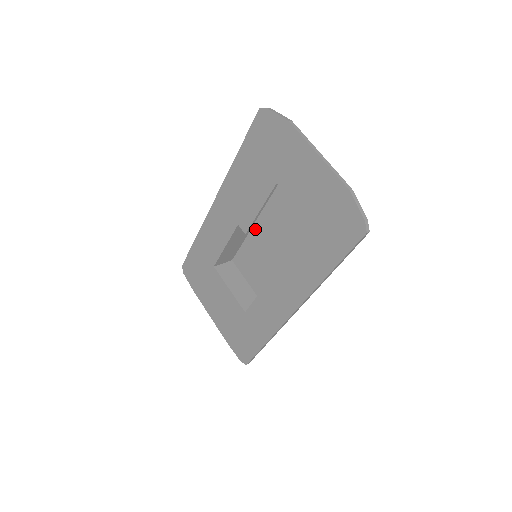
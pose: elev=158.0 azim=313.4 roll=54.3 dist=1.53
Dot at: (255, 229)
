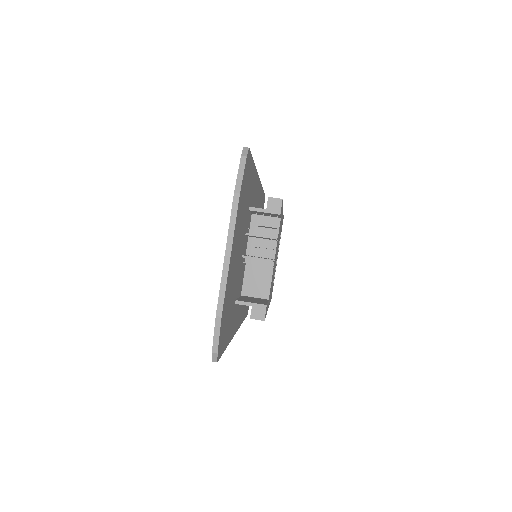
Dot at: occluded
